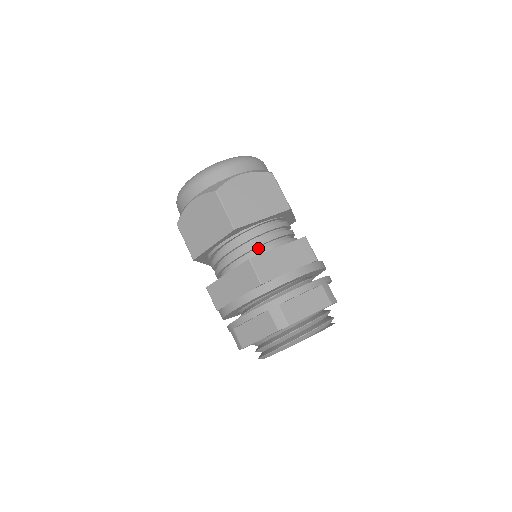
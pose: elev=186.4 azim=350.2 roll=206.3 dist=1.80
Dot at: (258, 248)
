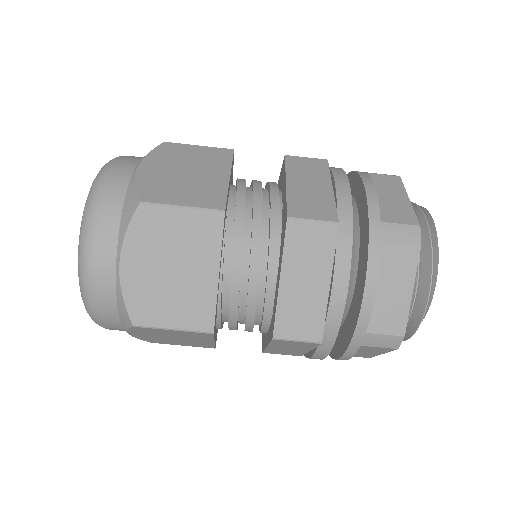
Dot at: (258, 293)
